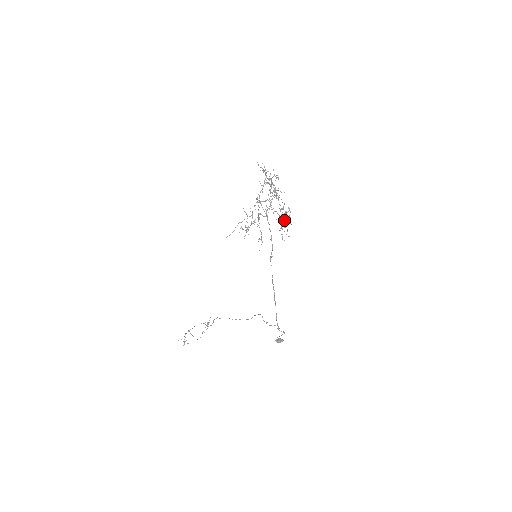
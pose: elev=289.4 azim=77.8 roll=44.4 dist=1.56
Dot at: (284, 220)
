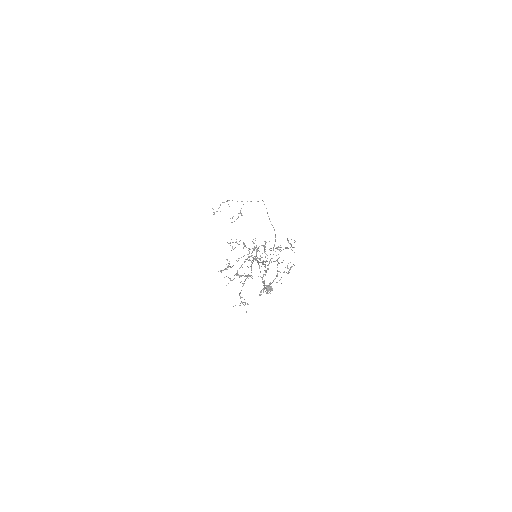
Dot at: (276, 276)
